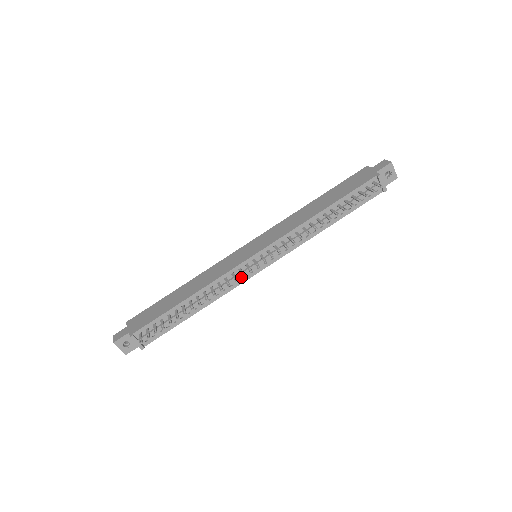
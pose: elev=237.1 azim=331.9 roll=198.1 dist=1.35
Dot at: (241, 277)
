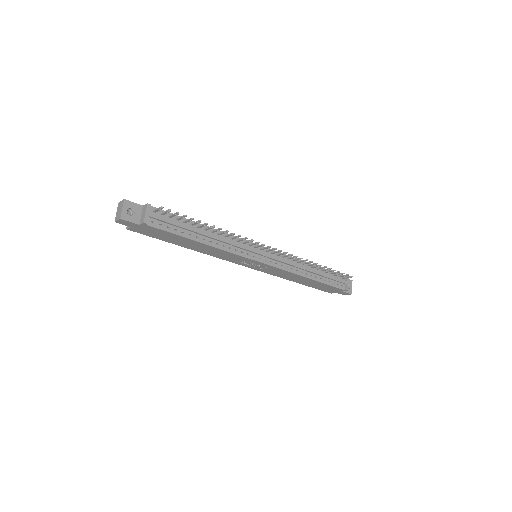
Dot at: (246, 252)
